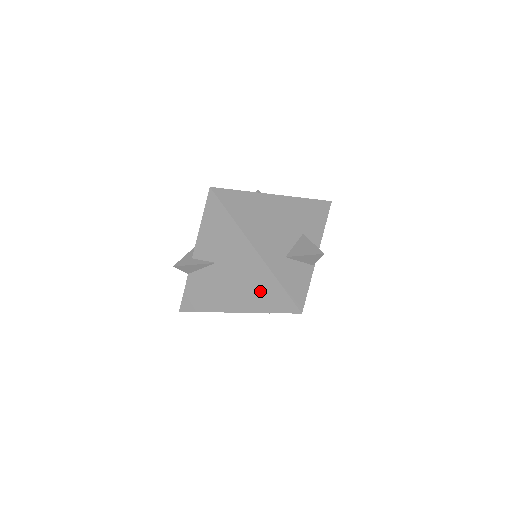
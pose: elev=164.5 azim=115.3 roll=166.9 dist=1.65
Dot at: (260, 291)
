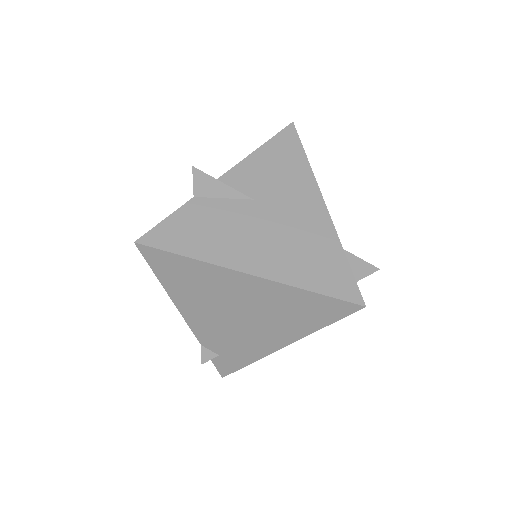
Dot at: (310, 257)
